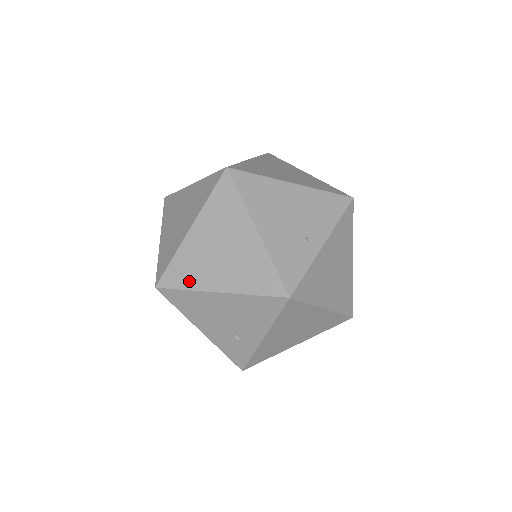
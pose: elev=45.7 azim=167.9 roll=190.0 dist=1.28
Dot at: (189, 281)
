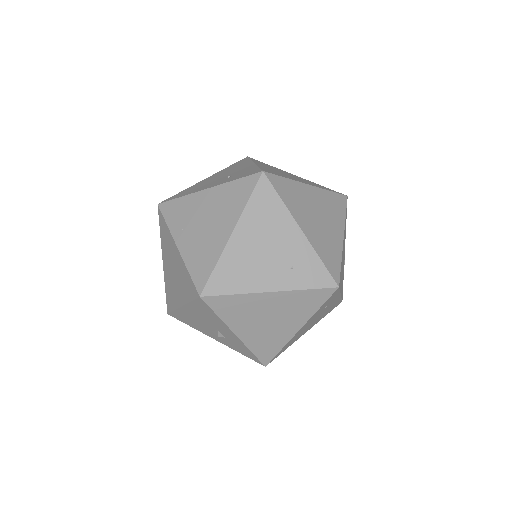
Dot at: occluded
